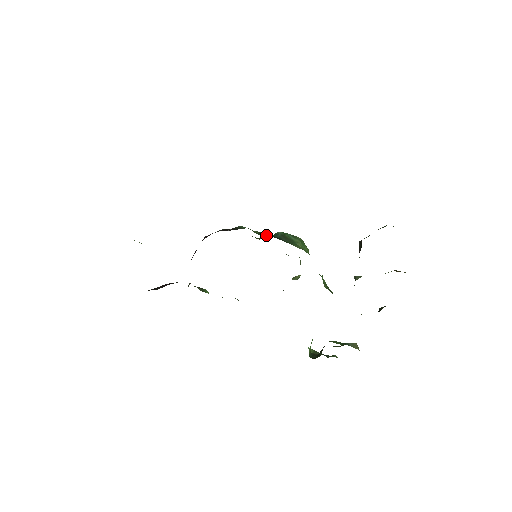
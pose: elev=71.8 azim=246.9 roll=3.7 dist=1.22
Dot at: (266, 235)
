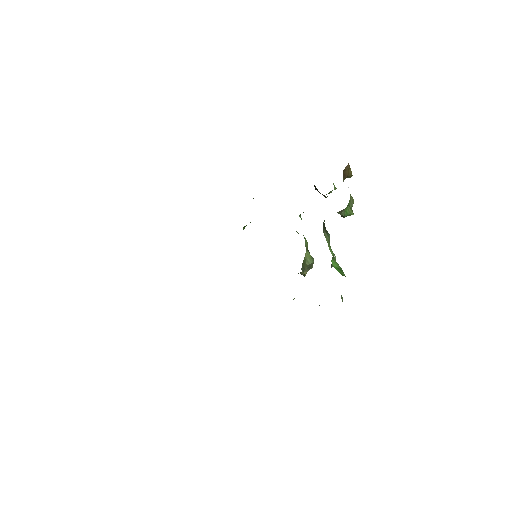
Dot at: occluded
